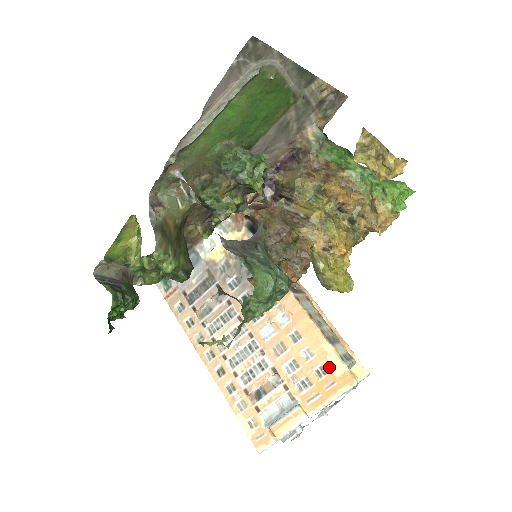
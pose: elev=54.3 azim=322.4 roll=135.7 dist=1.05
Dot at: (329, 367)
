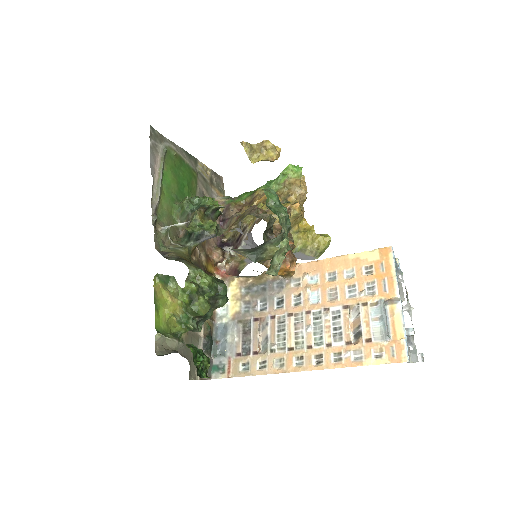
Dot at: (368, 261)
